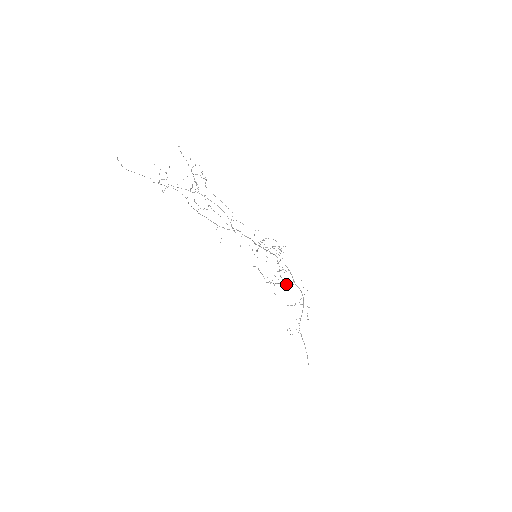
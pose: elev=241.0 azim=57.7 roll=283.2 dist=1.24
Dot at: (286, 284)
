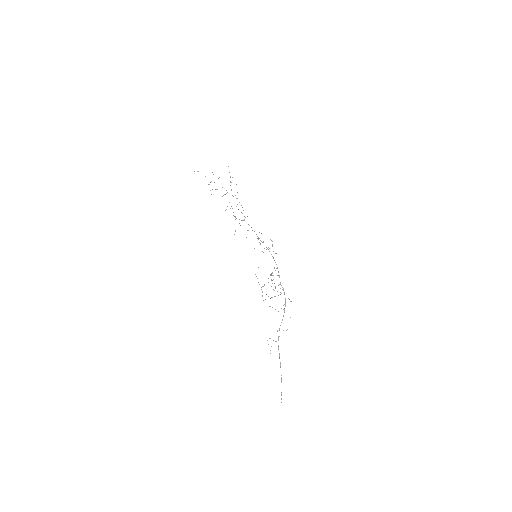
Dot at: occluded
